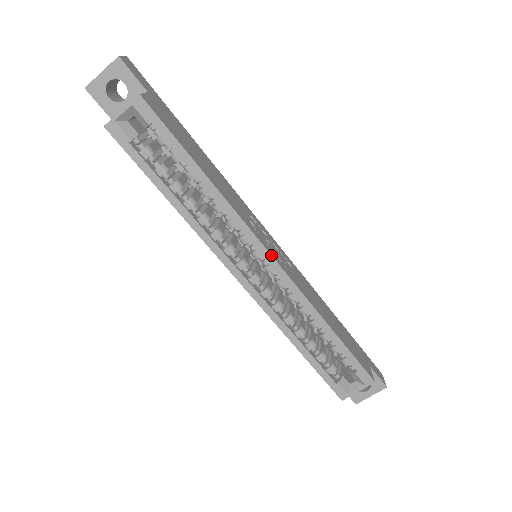
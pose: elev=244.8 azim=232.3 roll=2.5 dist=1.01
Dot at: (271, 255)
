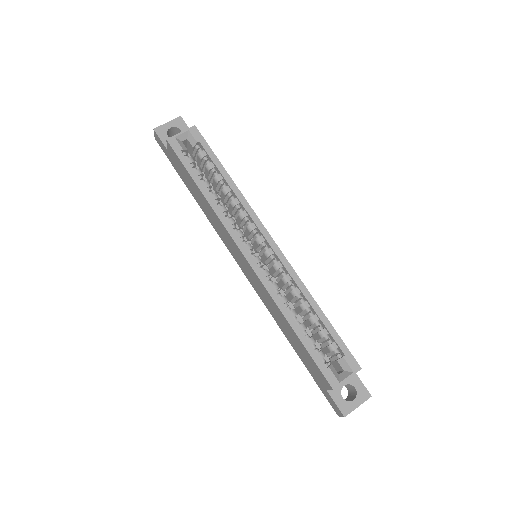
Dot at: (272, 238)
